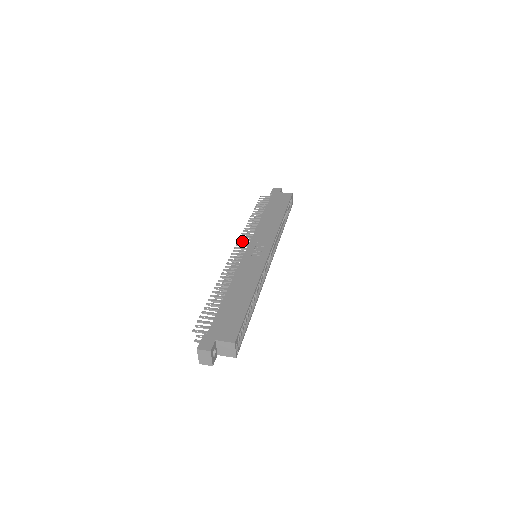
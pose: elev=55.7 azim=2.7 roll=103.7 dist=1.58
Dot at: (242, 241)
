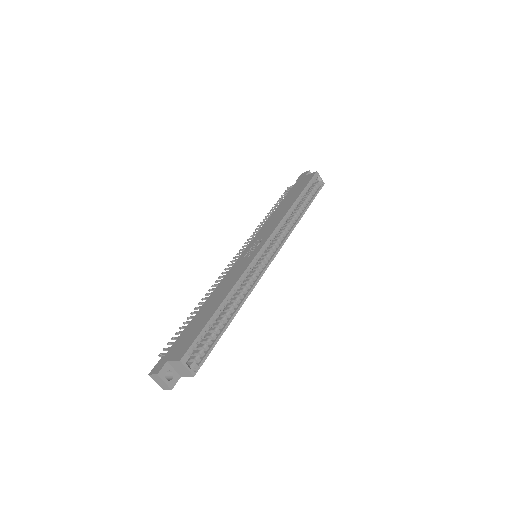
Dot at: occluded
